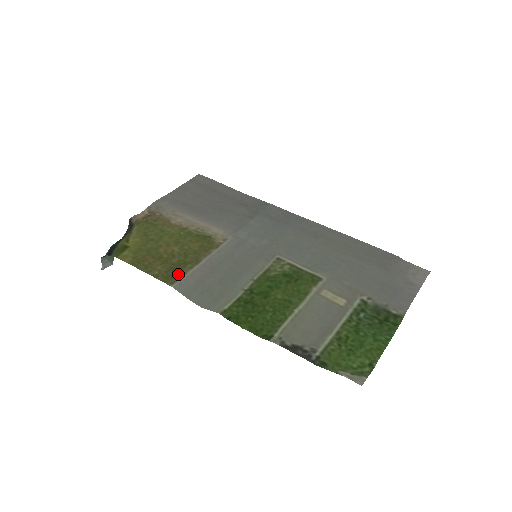
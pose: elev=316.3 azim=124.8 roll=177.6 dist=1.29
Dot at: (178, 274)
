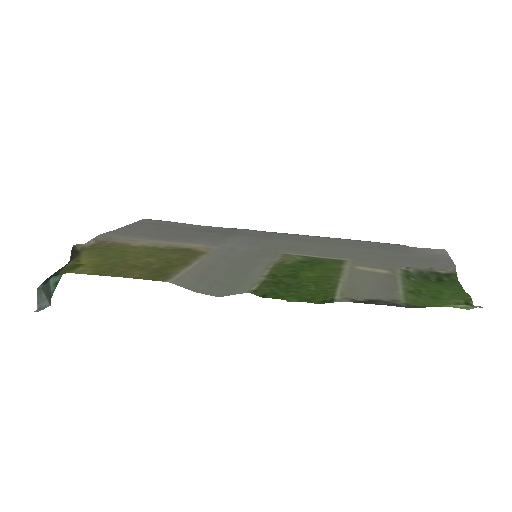
Dot at: (168, 273)
